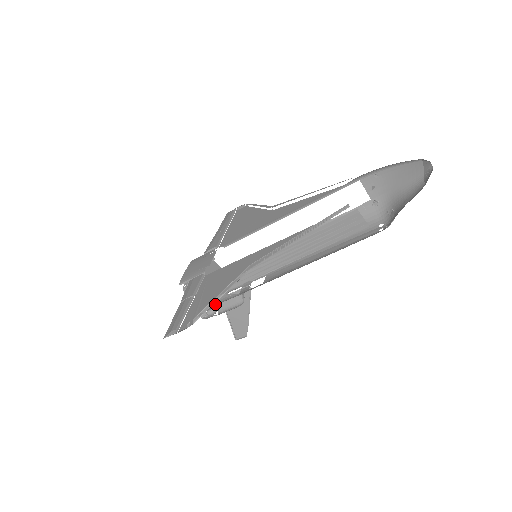
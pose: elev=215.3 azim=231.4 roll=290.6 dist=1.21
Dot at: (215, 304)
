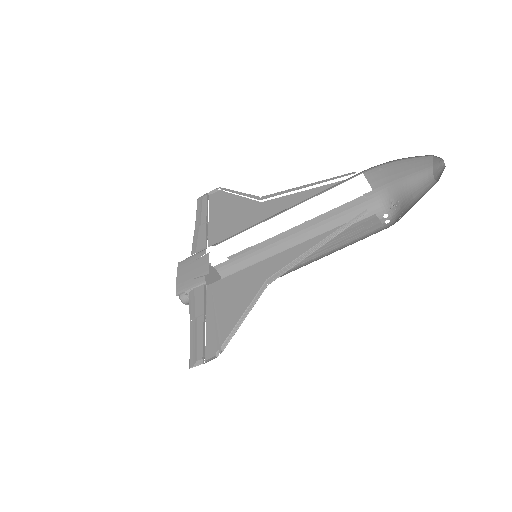
Dot at: occluded
